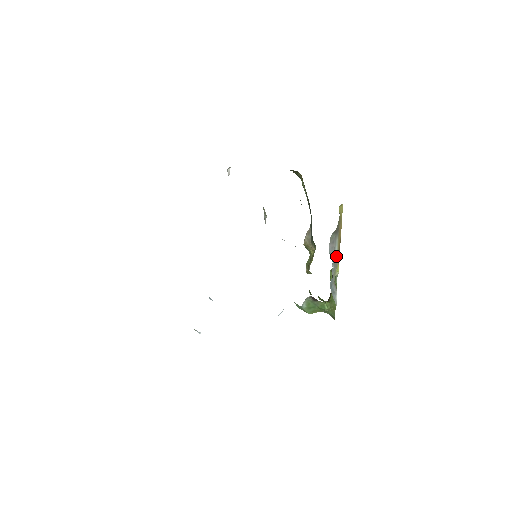
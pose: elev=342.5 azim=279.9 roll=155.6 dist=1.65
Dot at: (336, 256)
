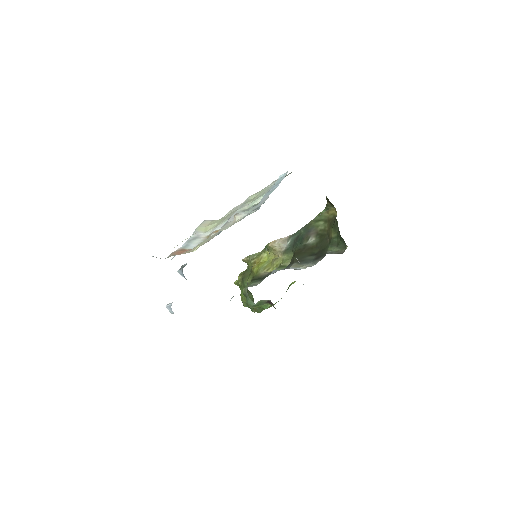
Dot at: occluded
